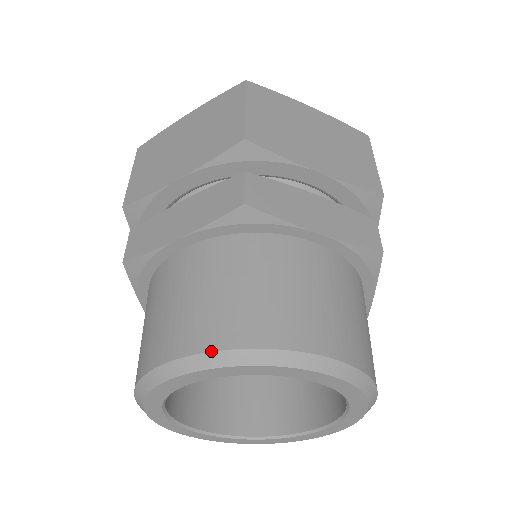
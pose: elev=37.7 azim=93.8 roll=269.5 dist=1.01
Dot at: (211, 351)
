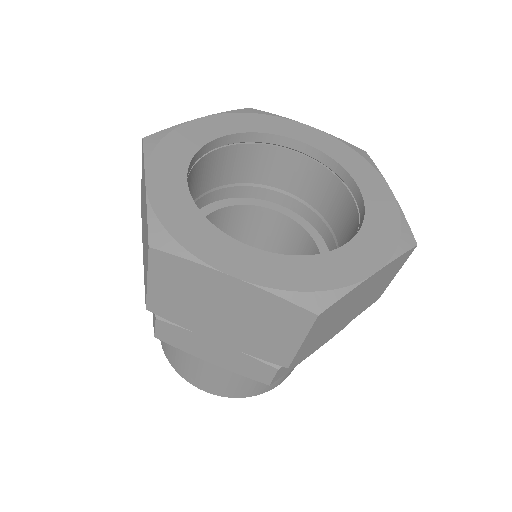
Dot at: occluded
